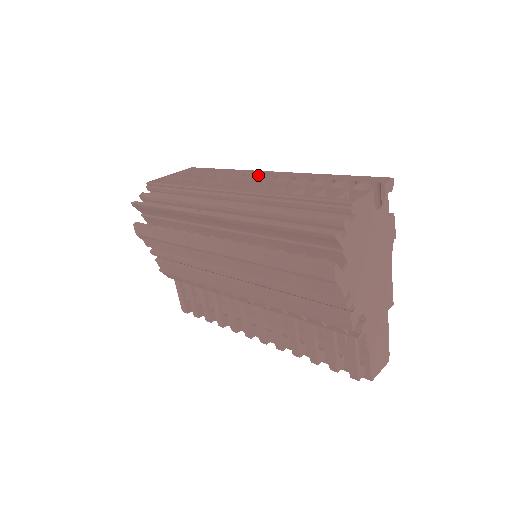
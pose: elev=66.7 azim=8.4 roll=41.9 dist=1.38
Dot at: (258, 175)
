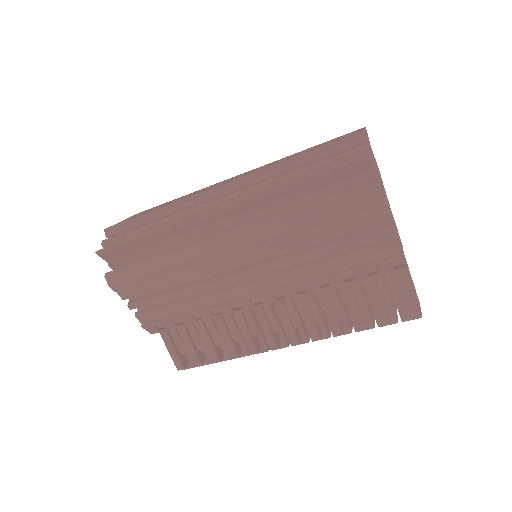
Dot at: (228, 180)
